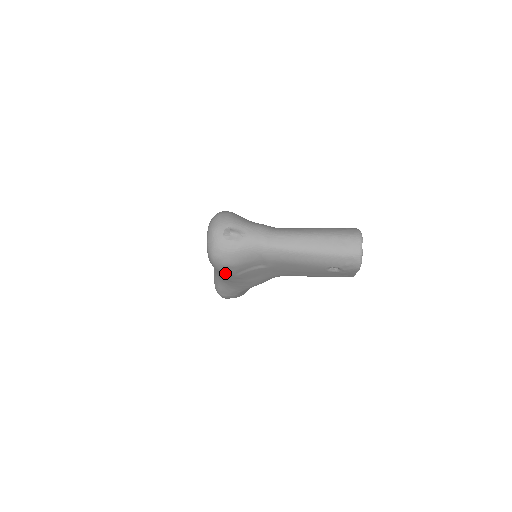
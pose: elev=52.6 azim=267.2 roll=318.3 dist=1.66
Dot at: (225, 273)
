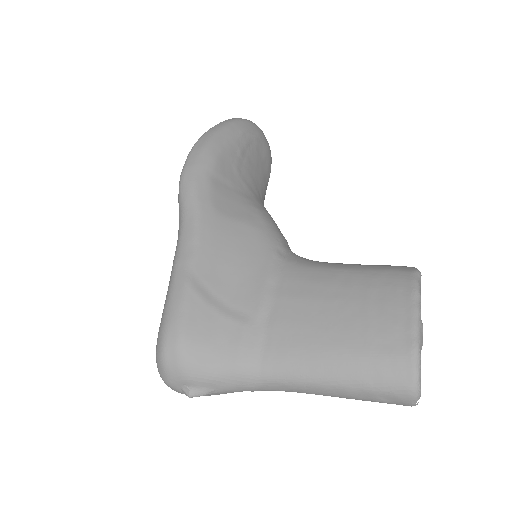
Dot at: occluded
